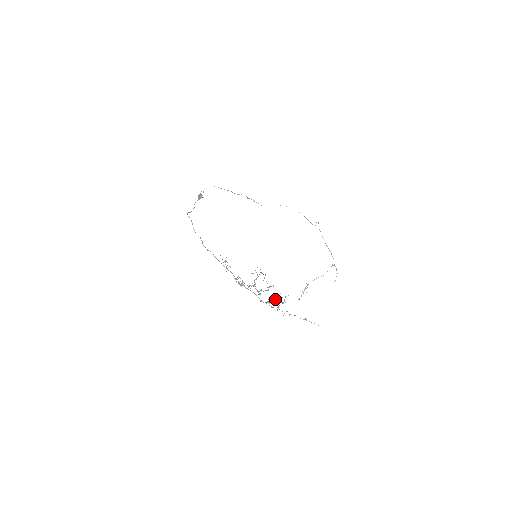
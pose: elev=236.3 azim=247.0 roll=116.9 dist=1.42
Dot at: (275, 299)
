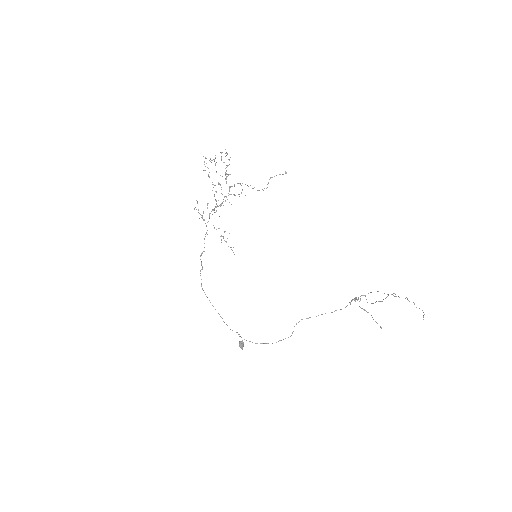
Dot at: (226, 170)
